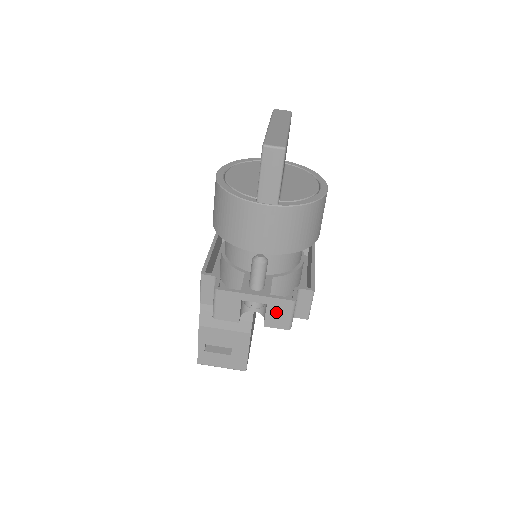
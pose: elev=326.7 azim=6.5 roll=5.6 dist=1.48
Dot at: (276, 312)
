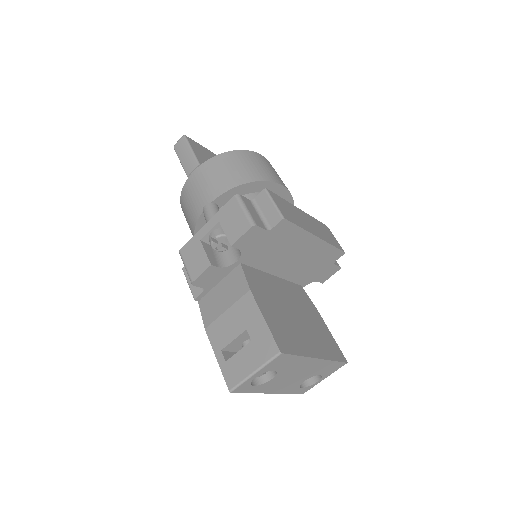
Dot at: (230, 221)
